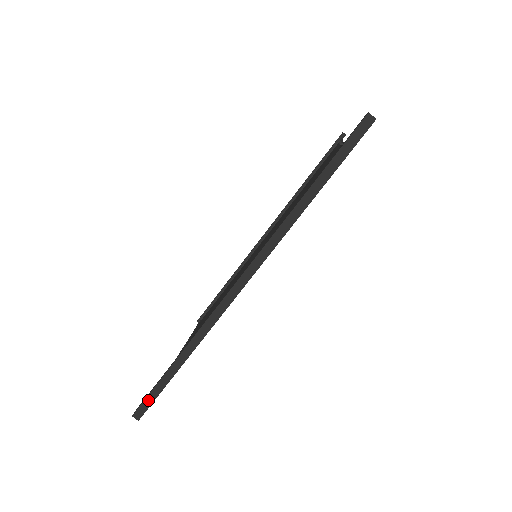
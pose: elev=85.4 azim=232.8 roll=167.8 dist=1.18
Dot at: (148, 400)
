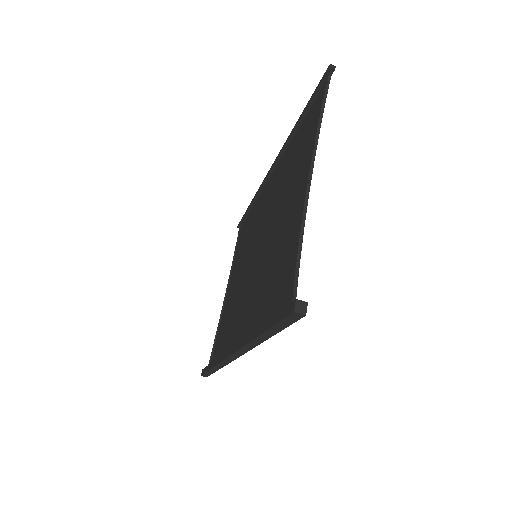
Dot at: (206, 374)
